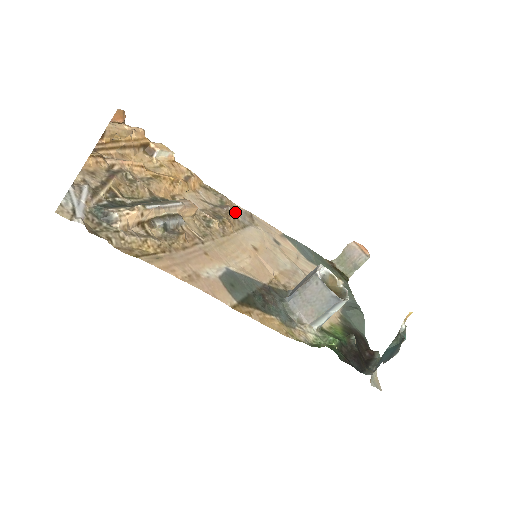
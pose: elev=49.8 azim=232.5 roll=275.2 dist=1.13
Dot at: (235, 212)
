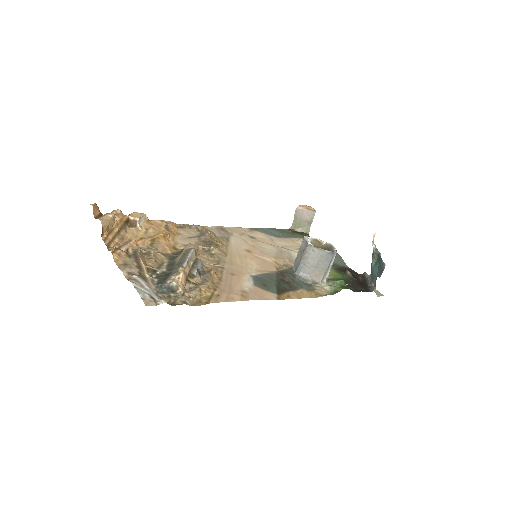
Dot at: (213, 233)
